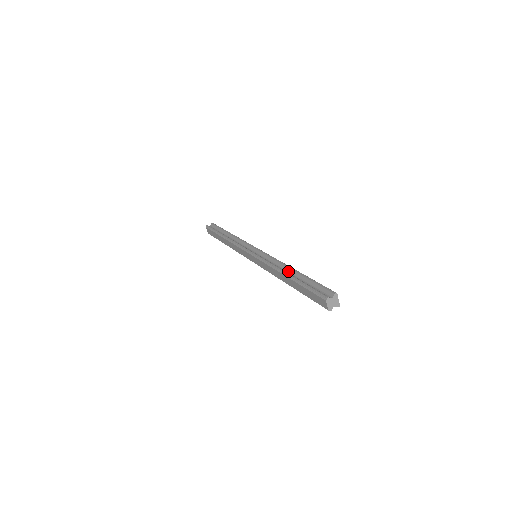
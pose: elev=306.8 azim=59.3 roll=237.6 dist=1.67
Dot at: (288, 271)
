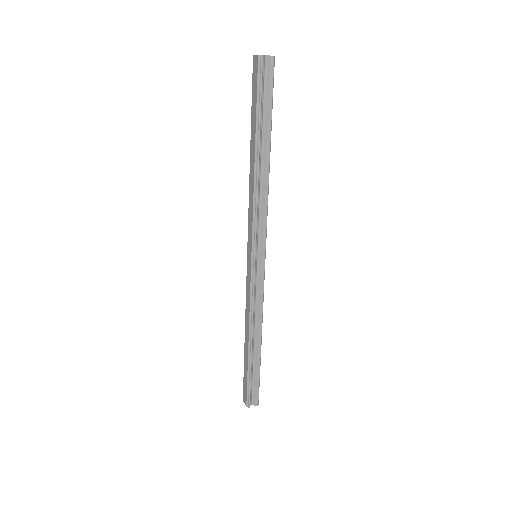
Dot at: occluded
